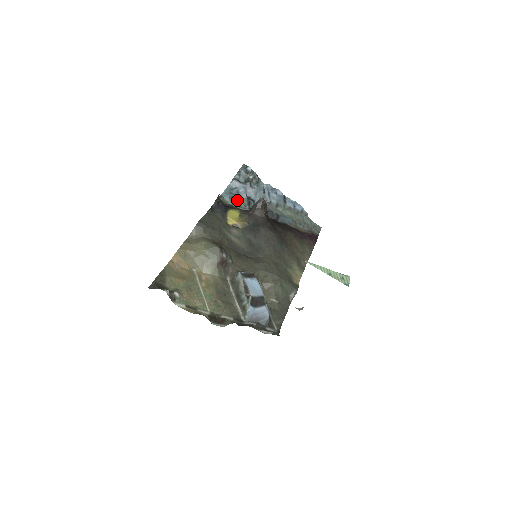
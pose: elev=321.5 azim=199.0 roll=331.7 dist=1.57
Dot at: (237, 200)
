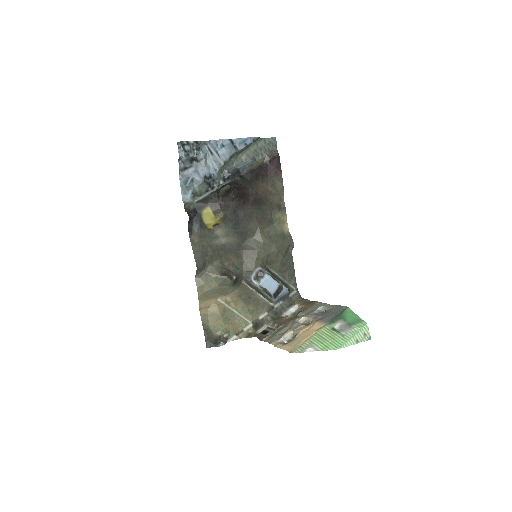
Dot at: (197, 191)
